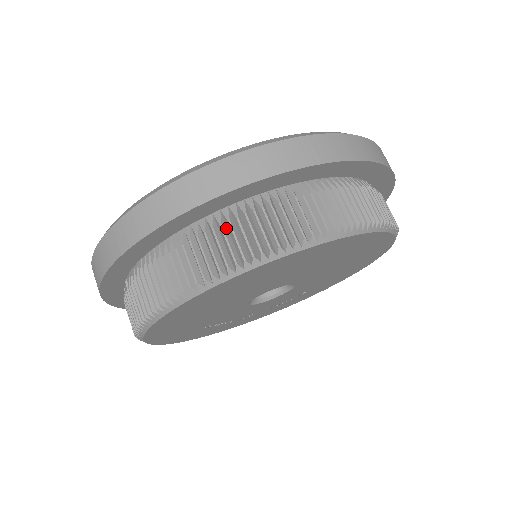
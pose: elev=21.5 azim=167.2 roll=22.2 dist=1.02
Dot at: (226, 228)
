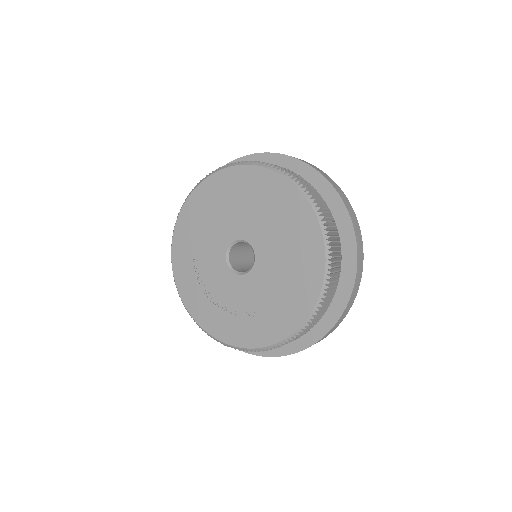
Dot at: occluded
